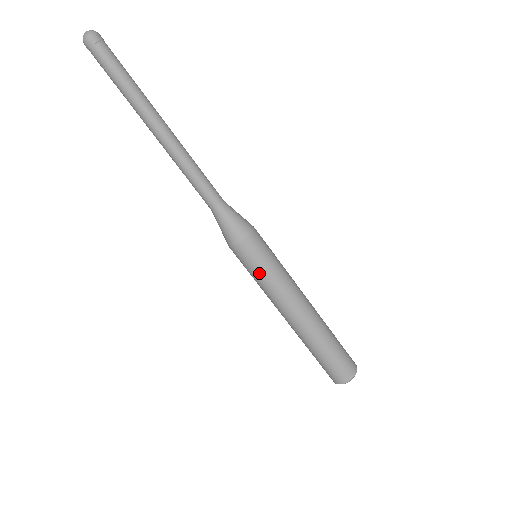
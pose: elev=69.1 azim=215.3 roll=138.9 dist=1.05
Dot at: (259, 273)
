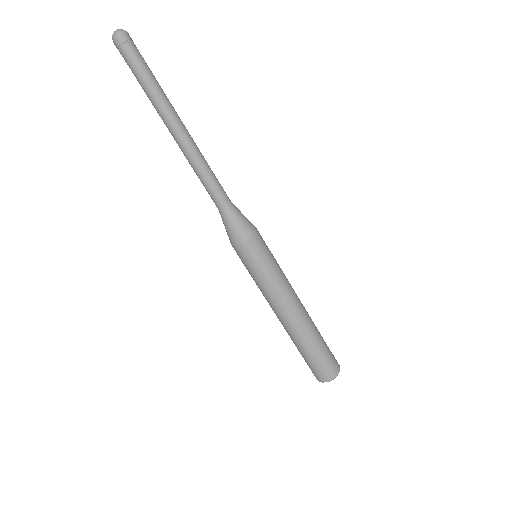
Dot at: (264, 270)
